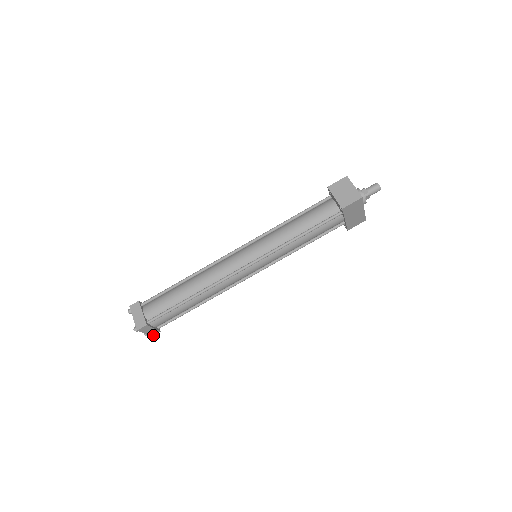
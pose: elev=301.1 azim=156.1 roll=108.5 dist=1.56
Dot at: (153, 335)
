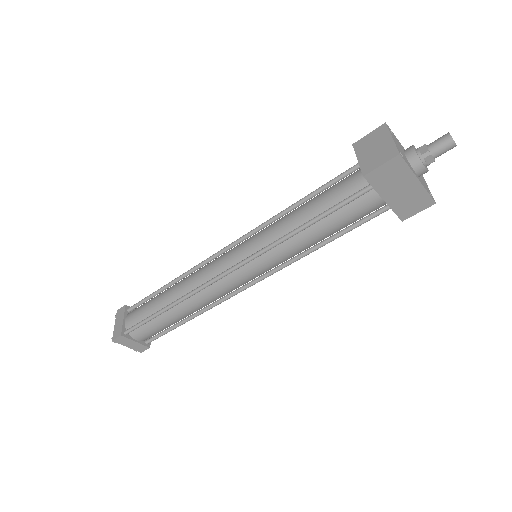
Dot at: (142, 351)
